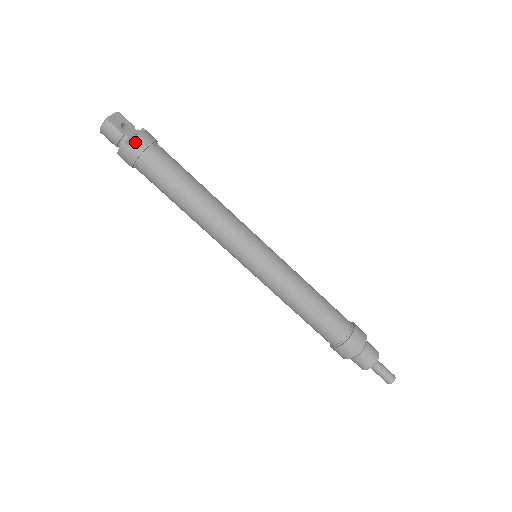
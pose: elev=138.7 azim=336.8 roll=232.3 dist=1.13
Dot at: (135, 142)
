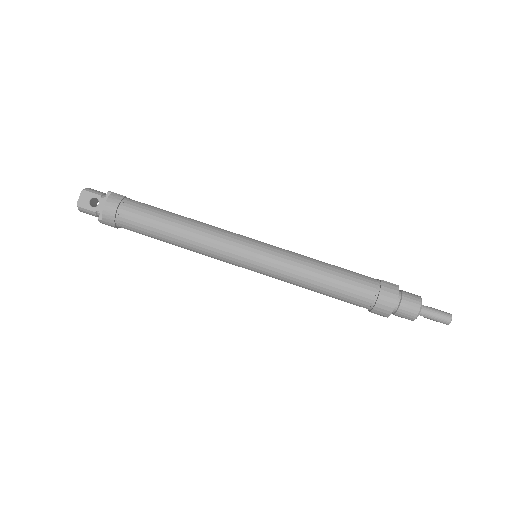
Dot at: (104, 217)
